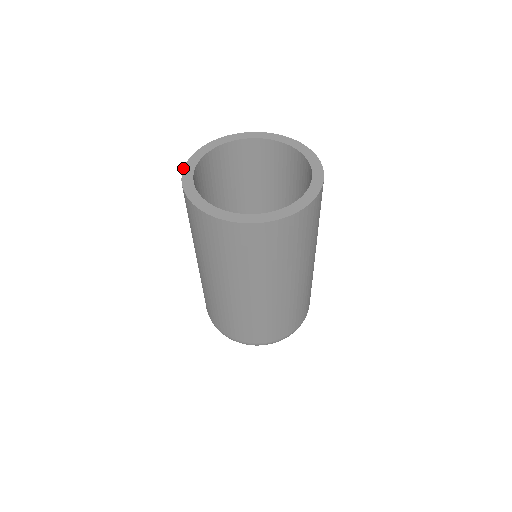
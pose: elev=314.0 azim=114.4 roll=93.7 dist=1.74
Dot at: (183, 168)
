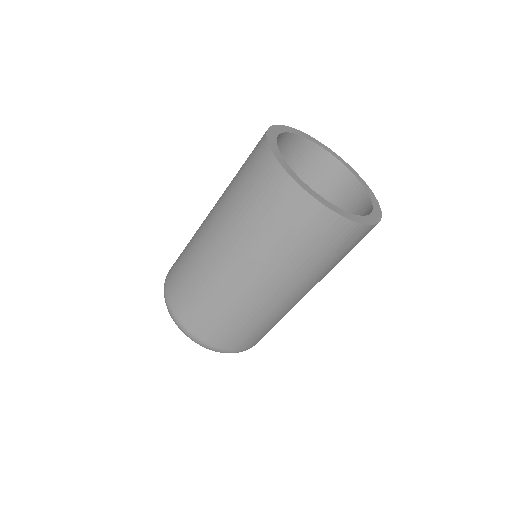
Dot at: occluded
